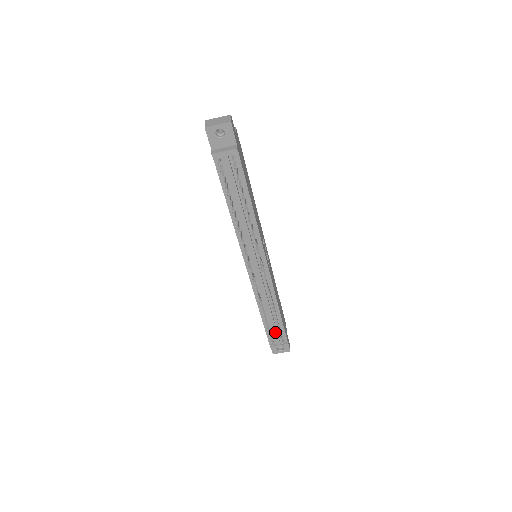
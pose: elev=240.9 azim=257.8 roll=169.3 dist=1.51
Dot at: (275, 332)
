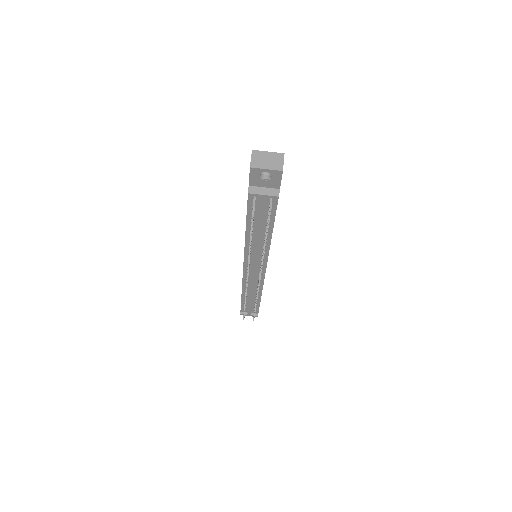
Dot at: (250, 308)
